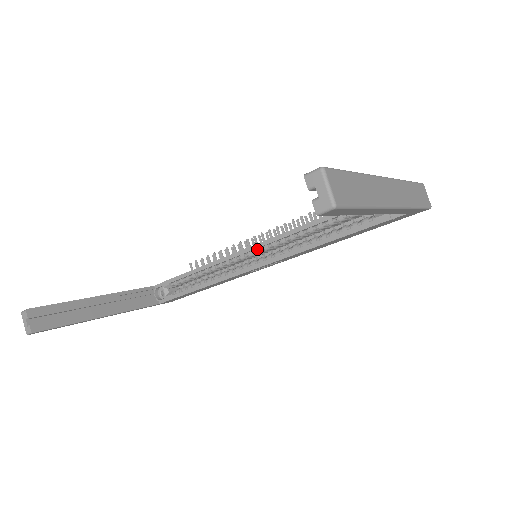
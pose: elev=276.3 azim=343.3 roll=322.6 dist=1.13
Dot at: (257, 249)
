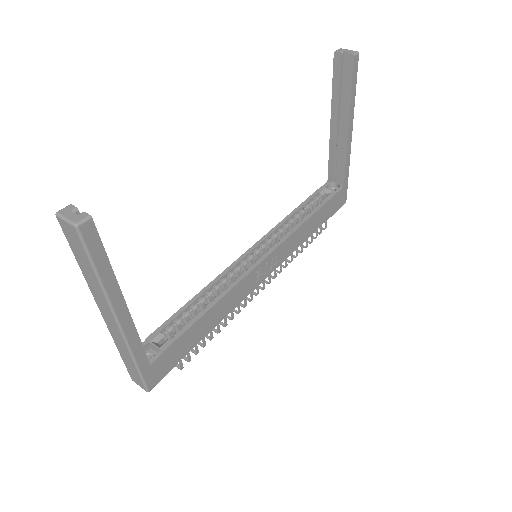
Dot at: (254, 250)
